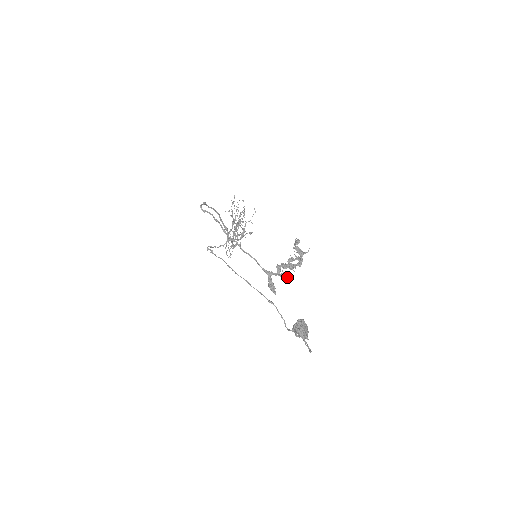
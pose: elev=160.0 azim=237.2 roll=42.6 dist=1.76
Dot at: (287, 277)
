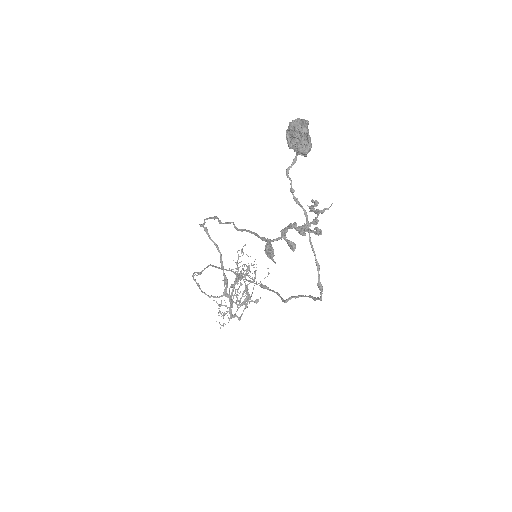
Dot at: (295, 244)
